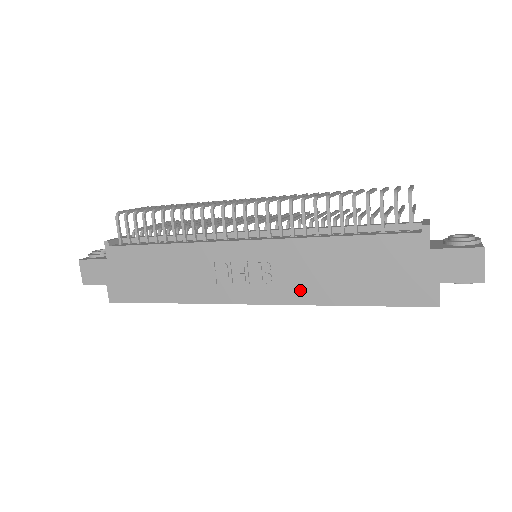
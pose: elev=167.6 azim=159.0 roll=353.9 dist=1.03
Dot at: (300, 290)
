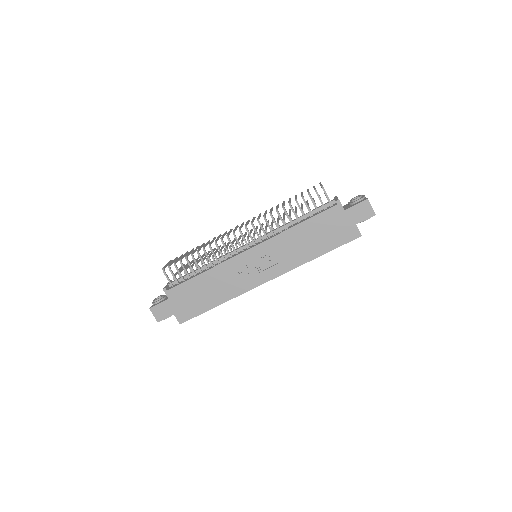
Dot at: (290, 261)
